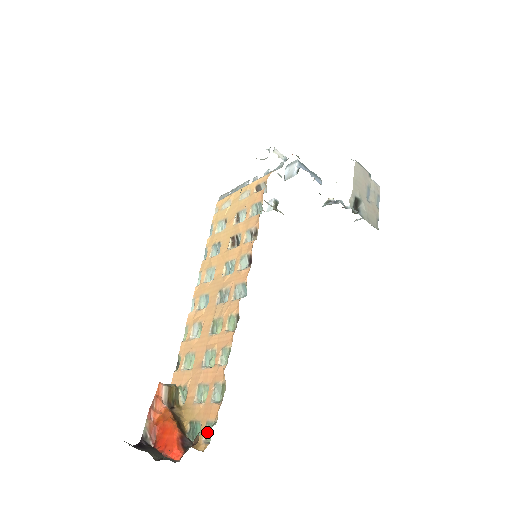
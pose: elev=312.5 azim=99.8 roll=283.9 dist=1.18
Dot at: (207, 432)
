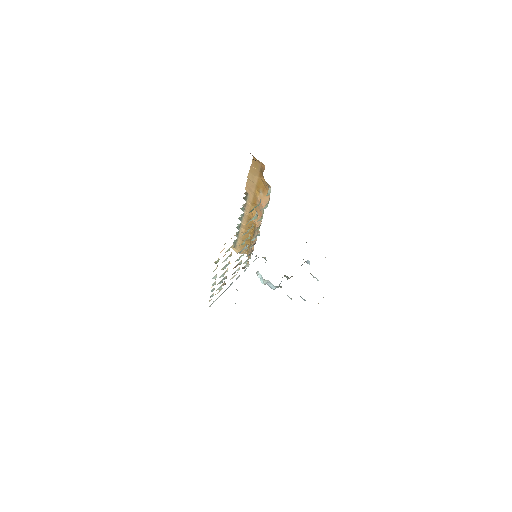
Dot at: occluded
